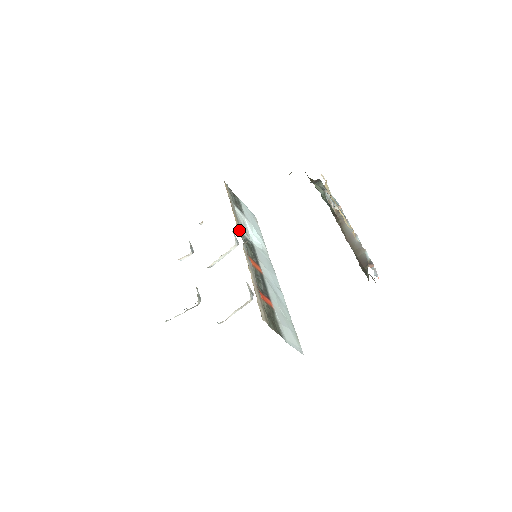
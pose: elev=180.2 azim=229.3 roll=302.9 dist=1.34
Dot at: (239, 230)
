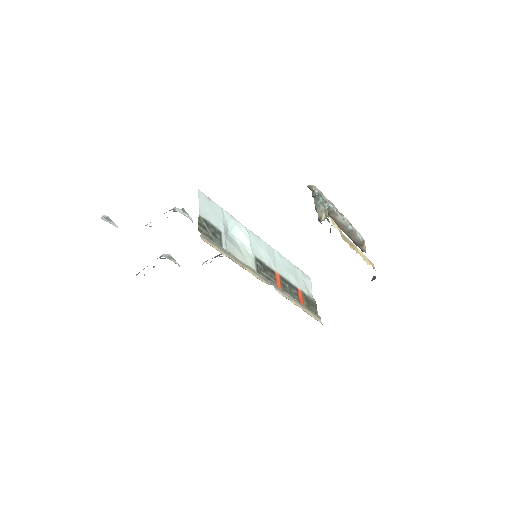
Dot at: (260, 278)
